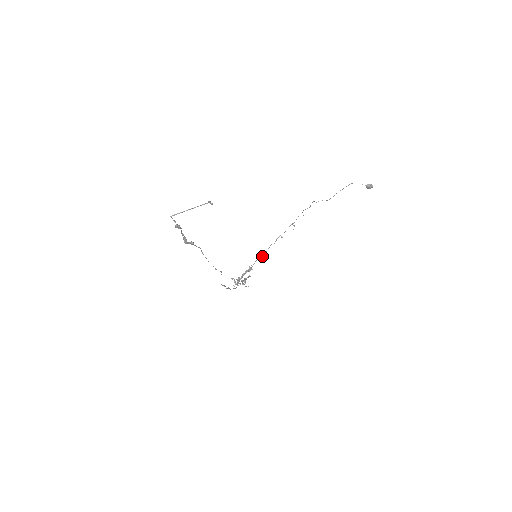
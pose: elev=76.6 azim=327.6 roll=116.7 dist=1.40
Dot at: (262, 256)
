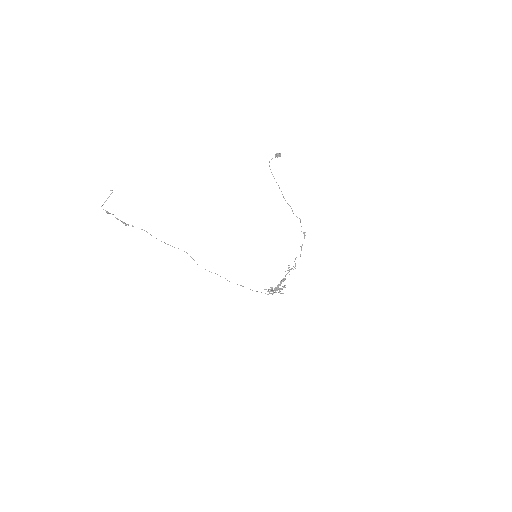
Dot at: (292, 268)
